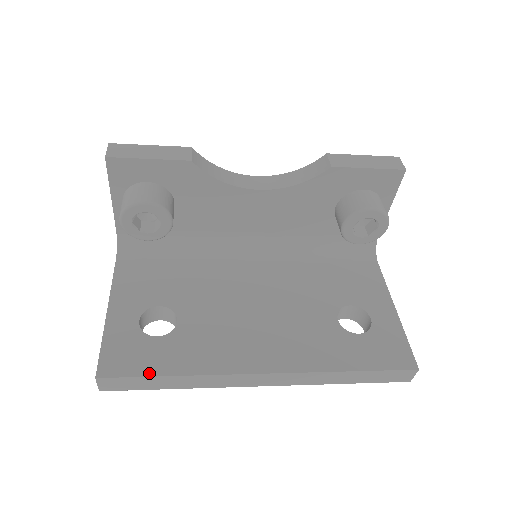
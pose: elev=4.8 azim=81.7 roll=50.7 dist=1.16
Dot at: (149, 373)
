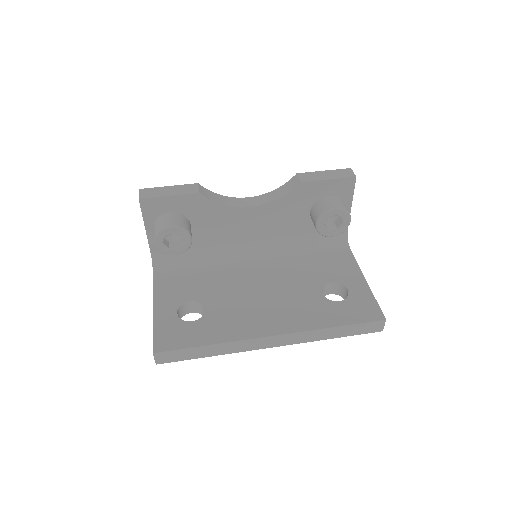
Dot at: (190, 345)
